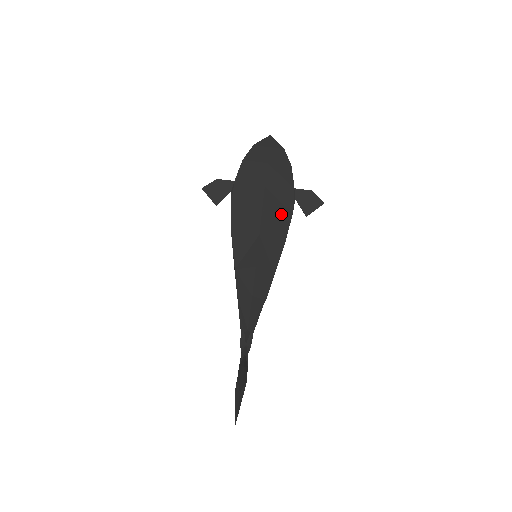
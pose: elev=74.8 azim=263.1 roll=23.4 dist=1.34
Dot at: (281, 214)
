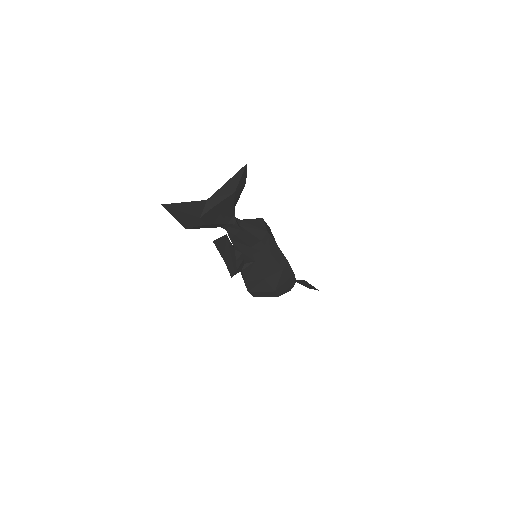
Dot at: occluded
